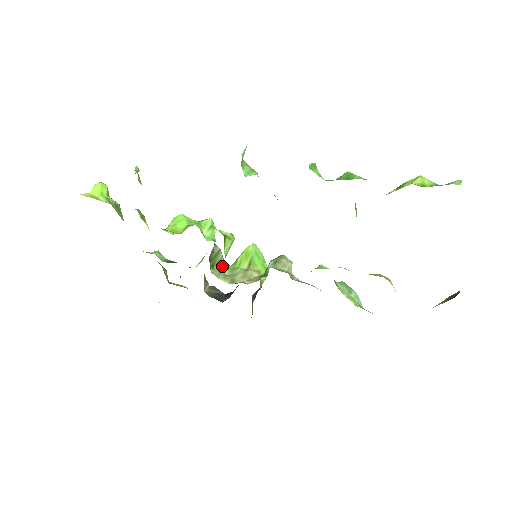
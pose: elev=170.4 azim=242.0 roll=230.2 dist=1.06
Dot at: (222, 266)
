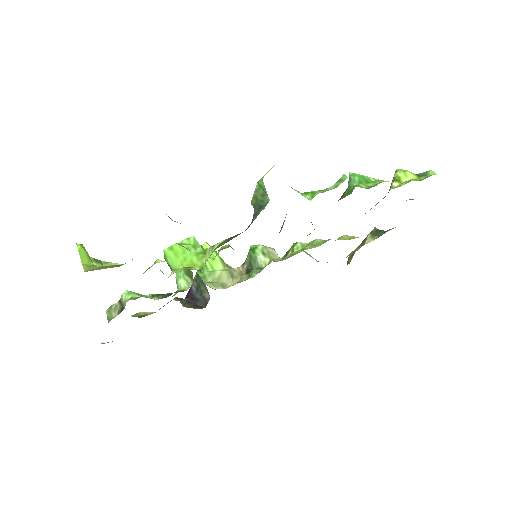
Dot at: occluded
